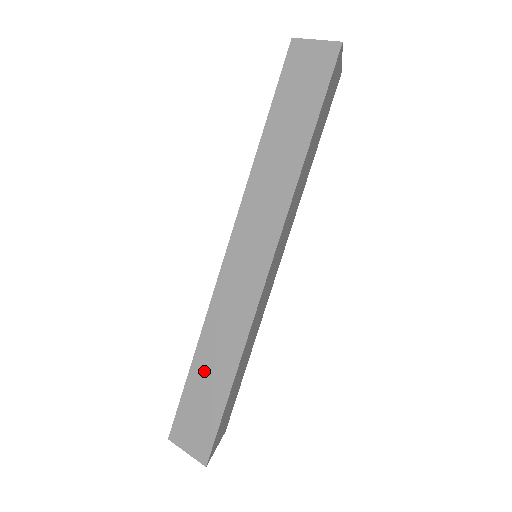
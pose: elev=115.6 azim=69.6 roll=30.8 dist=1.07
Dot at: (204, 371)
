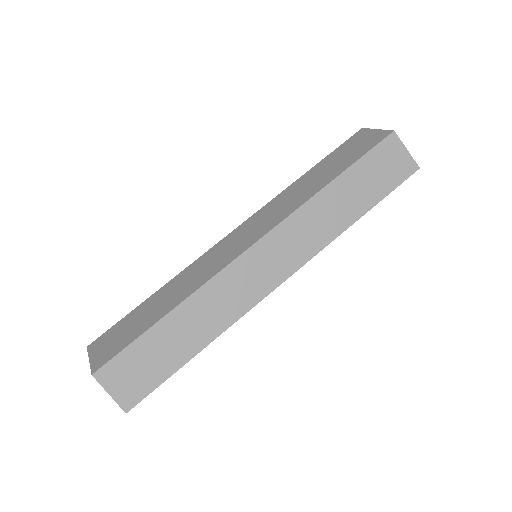
Dot at: (171, 332)
